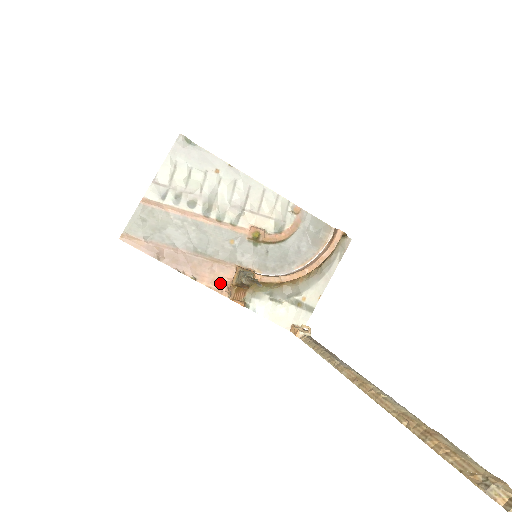
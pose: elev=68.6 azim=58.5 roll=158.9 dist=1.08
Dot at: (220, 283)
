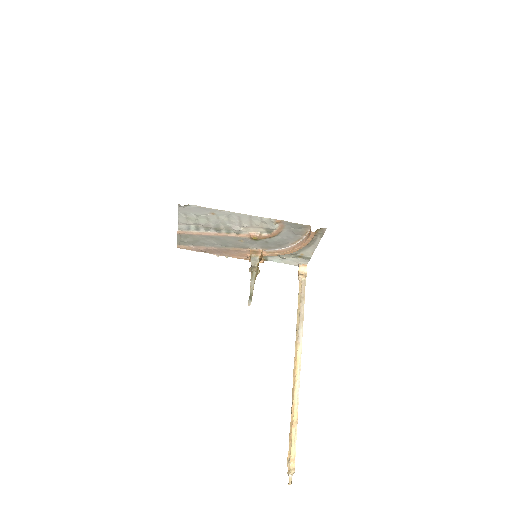
Dot at: (244, 256)
